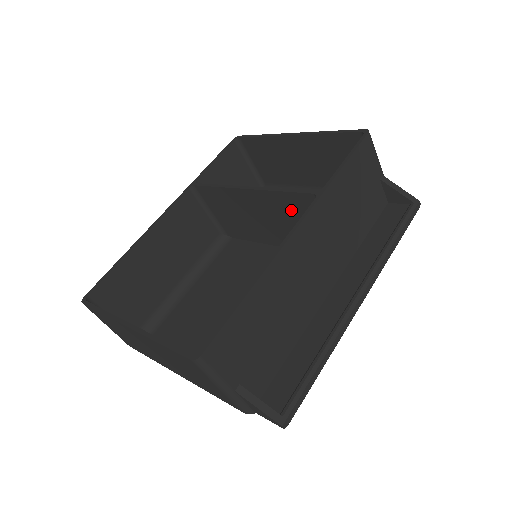
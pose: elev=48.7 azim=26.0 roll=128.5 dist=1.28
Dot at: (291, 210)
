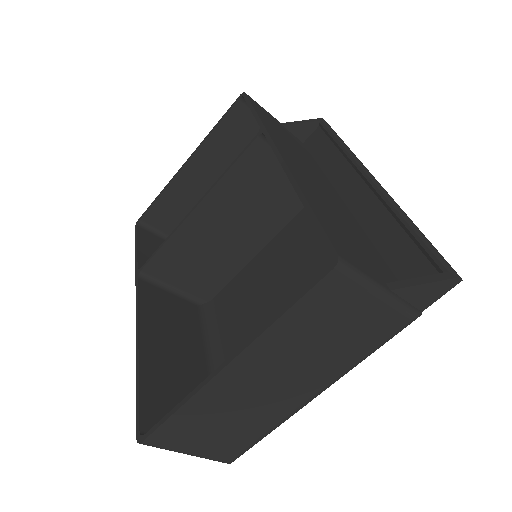
Dot at: (248, 184)
